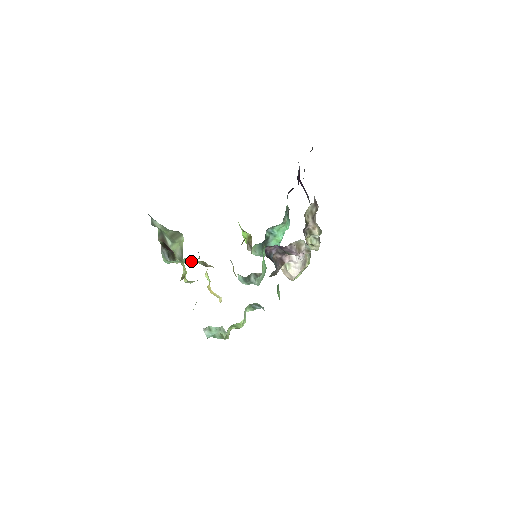
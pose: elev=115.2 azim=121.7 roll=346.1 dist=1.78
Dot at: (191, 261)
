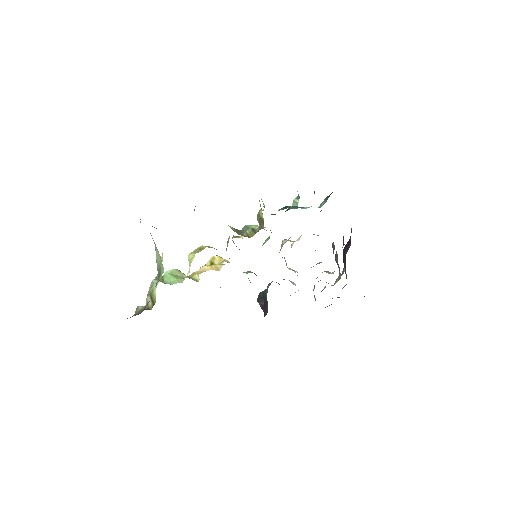
Dot at: occluded
